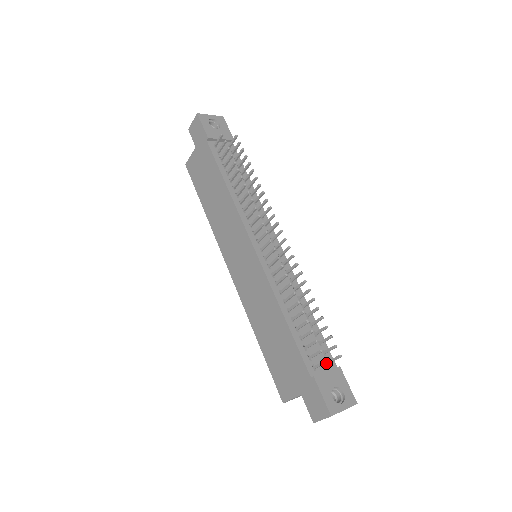
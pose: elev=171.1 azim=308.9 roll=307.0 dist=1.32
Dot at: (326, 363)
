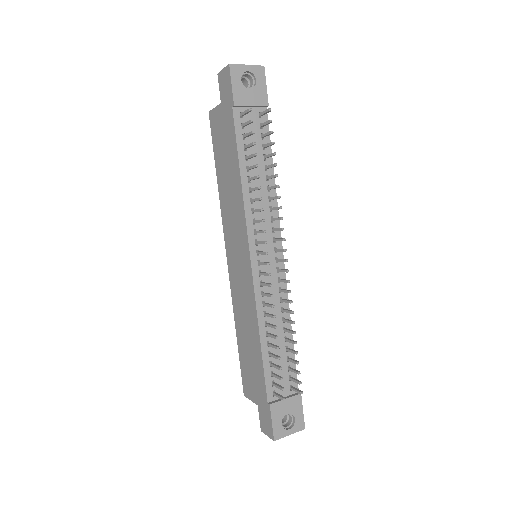
Dot at: (289, 388)
